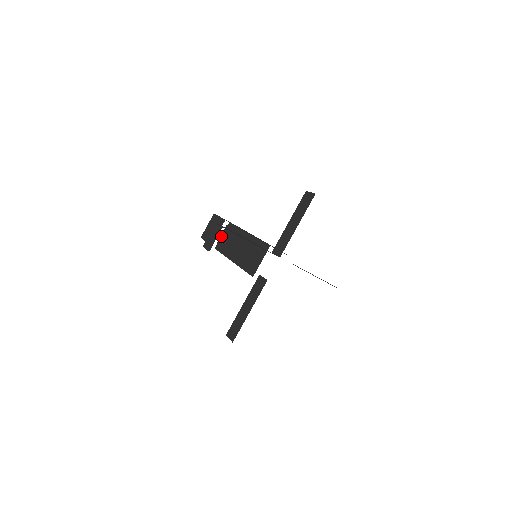
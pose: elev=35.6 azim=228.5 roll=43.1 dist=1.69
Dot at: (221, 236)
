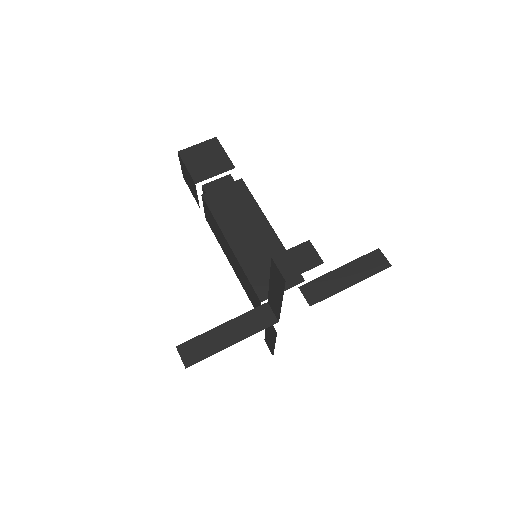
Dot at: occluded
